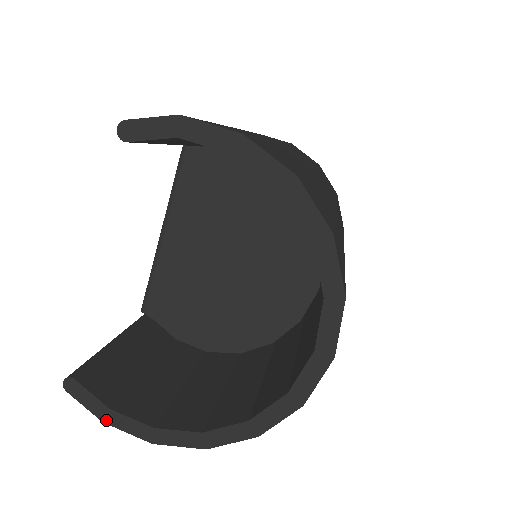
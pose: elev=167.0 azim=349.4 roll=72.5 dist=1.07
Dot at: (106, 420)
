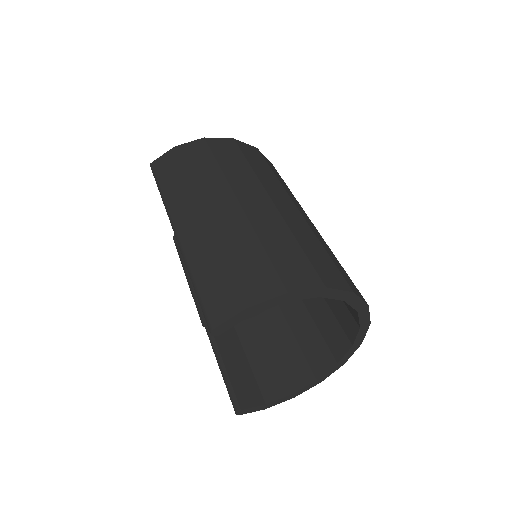
Dot at: (266, 408)
